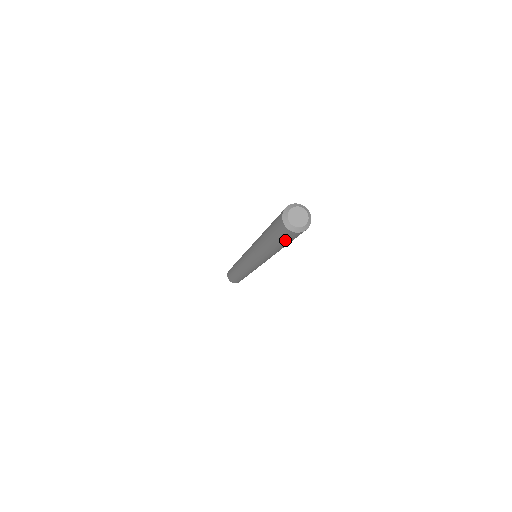
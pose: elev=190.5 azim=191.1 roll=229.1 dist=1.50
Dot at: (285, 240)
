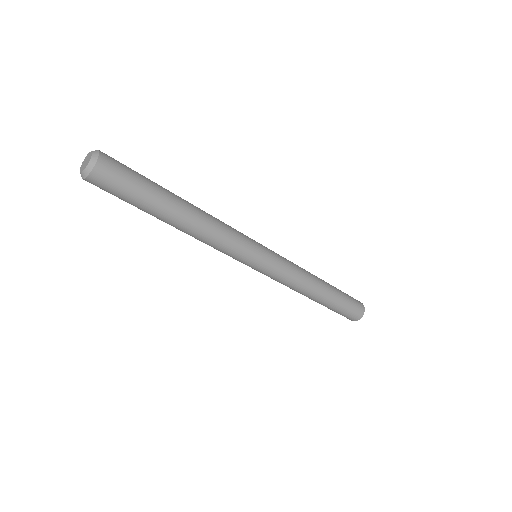
Dot at: (120, 198)
